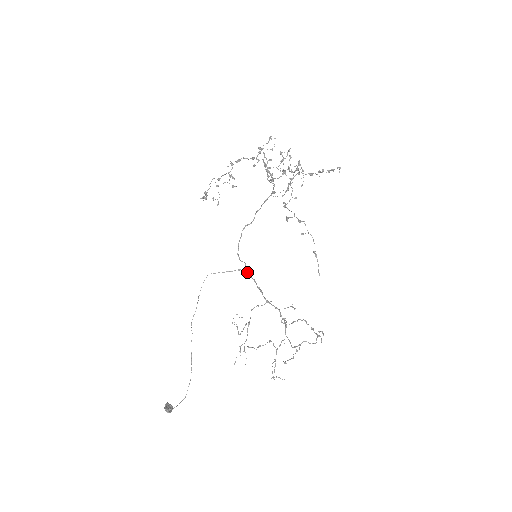
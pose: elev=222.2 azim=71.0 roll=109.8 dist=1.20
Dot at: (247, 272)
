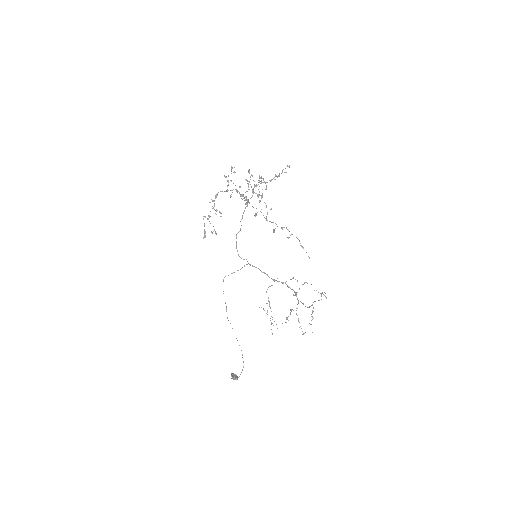
Dot at: (250, 265)
